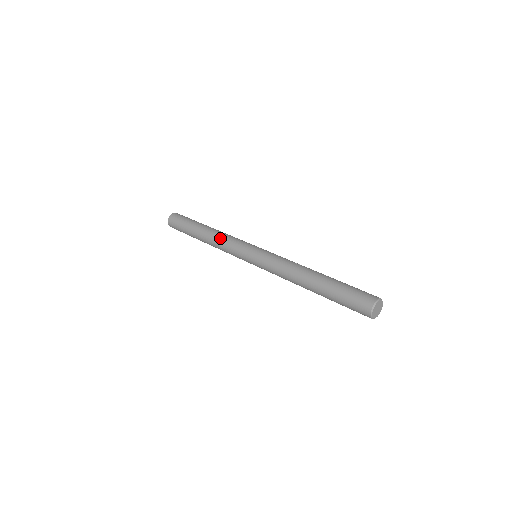
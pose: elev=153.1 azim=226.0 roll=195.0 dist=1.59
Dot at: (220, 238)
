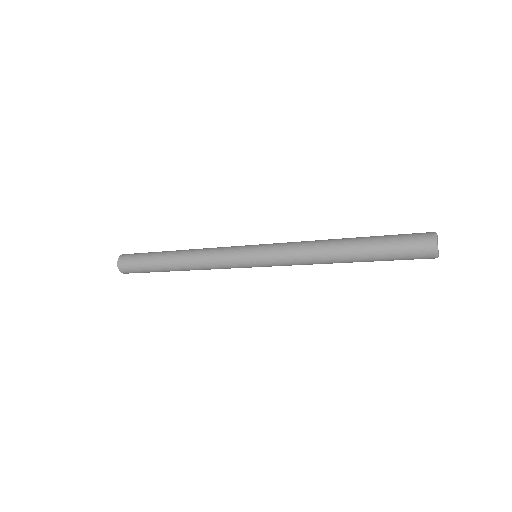
Dot at: (205, 248)
